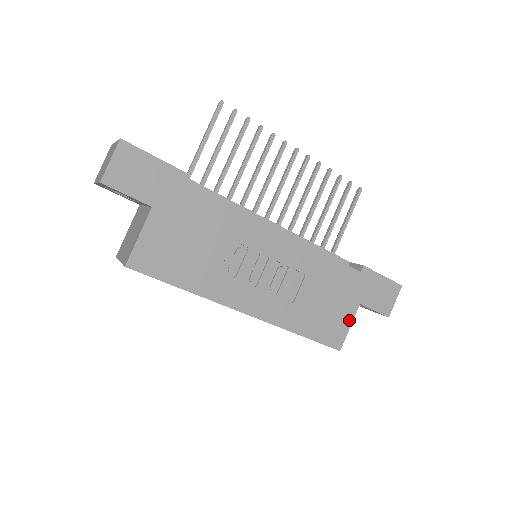
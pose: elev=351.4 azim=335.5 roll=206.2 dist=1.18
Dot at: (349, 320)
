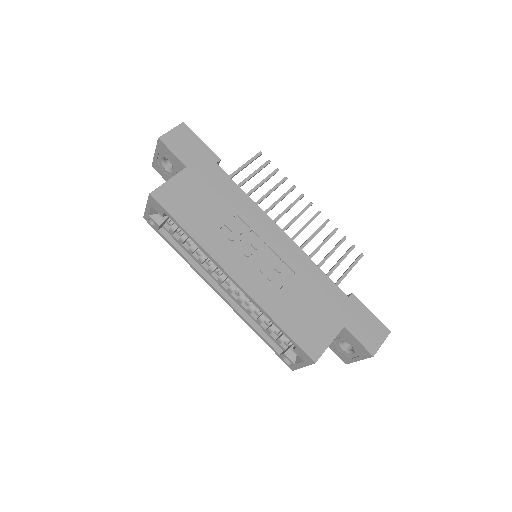
Dot at: (330, 336)
